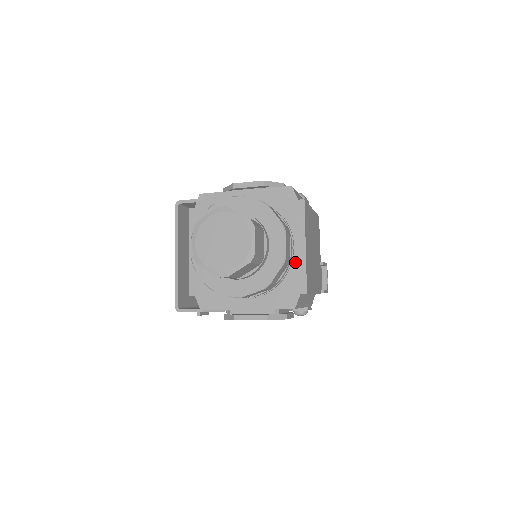
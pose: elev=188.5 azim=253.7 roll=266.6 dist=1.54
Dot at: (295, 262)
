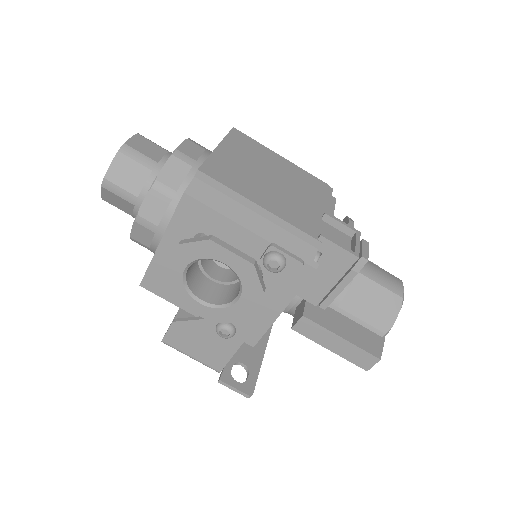
Dot at: occluded
